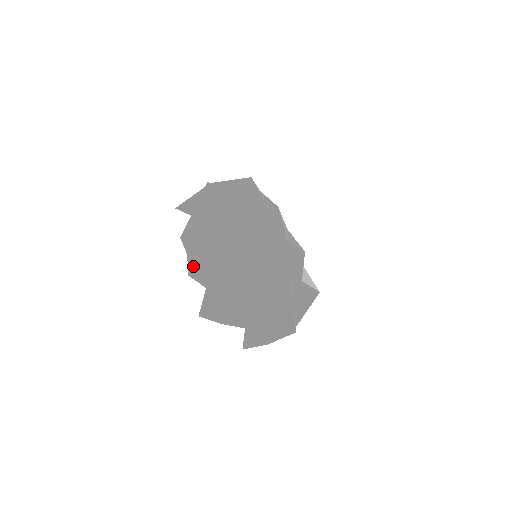
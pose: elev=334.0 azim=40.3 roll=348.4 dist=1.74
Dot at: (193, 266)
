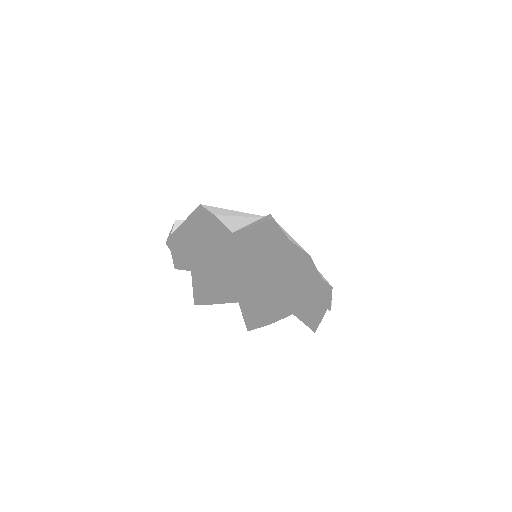
Dot at: (178, 260)
